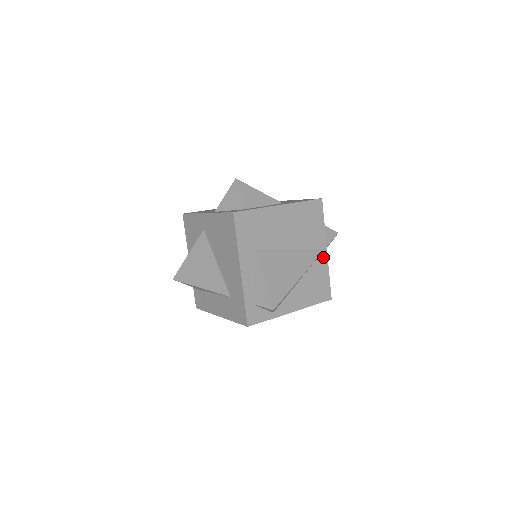
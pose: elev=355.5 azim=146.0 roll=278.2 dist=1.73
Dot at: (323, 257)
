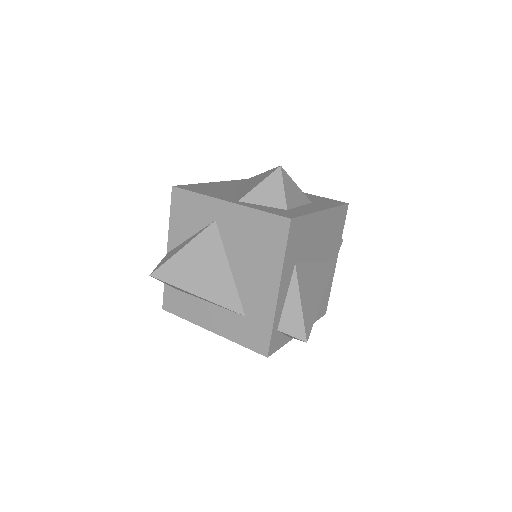
Dot at: (333, 269)
